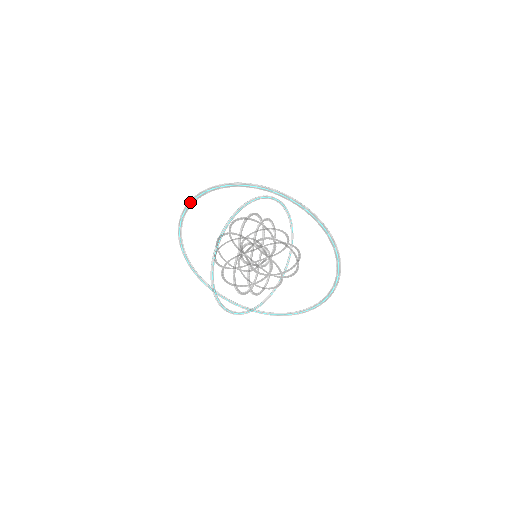
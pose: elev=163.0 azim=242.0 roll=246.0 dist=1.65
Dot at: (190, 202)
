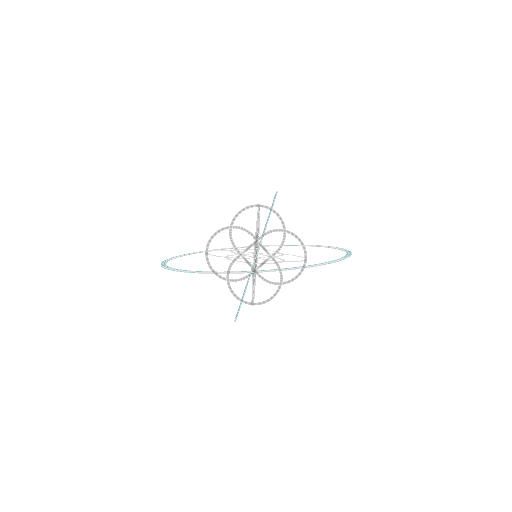
Dot at: occluded
